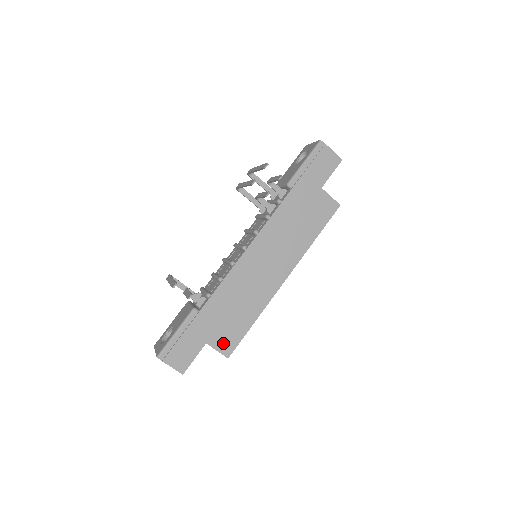
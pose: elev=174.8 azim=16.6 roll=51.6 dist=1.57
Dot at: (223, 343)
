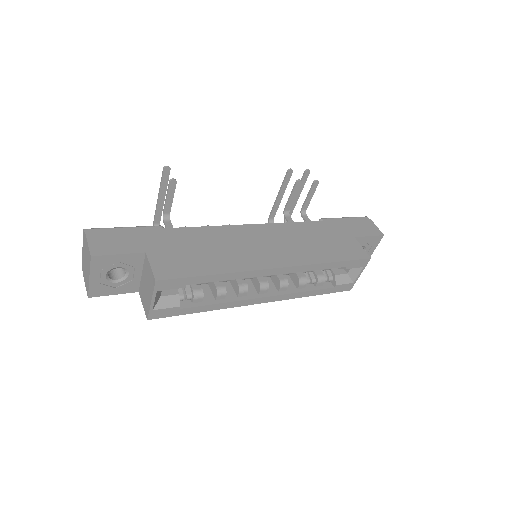
Dot at: (164, 265)
